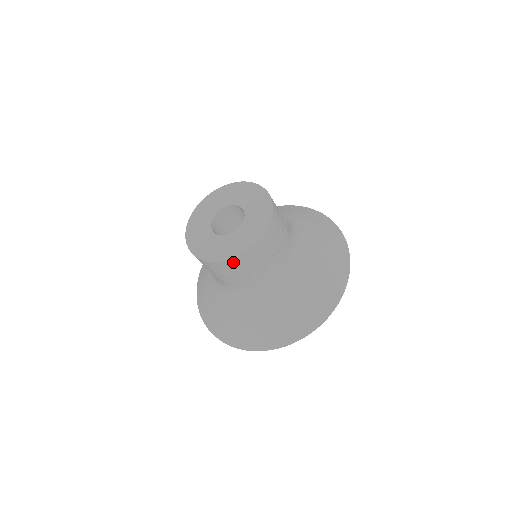
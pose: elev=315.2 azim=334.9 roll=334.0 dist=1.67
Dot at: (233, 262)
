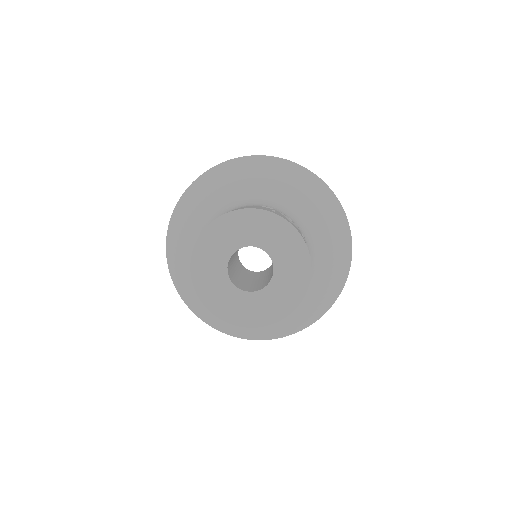
Dot at: (304, 294)
